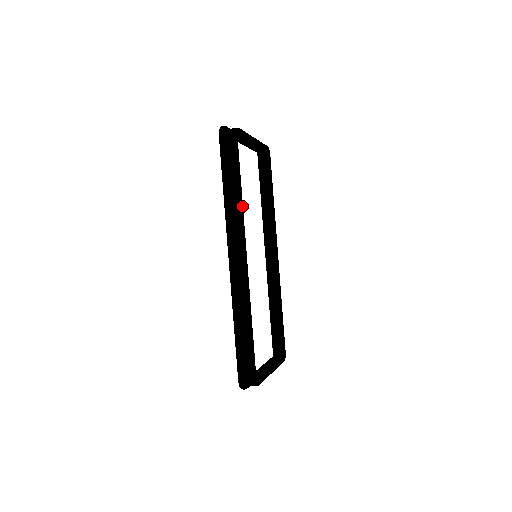
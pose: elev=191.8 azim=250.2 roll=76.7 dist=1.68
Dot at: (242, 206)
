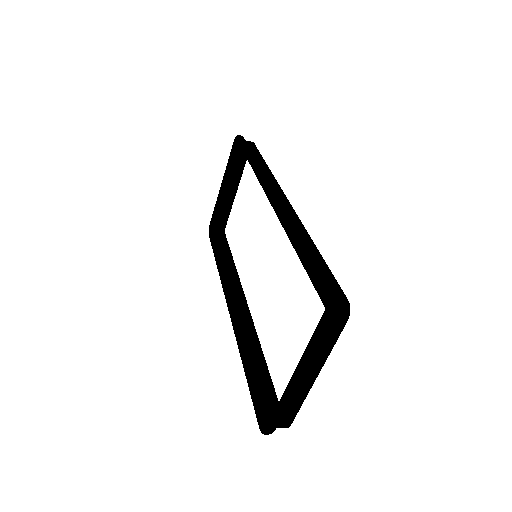
Dot at: (271, 174)
